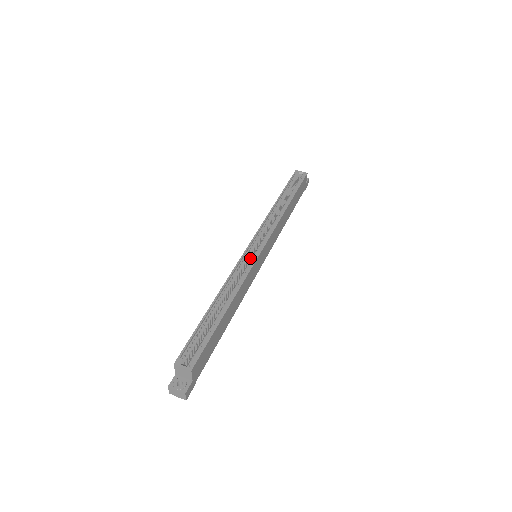
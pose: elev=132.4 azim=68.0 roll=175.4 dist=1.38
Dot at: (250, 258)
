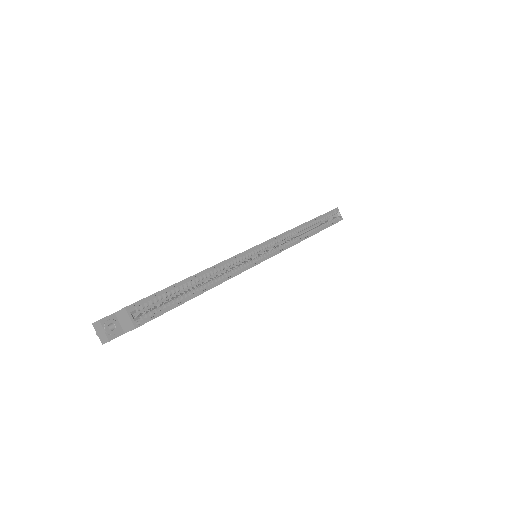
Dot at: occluded
